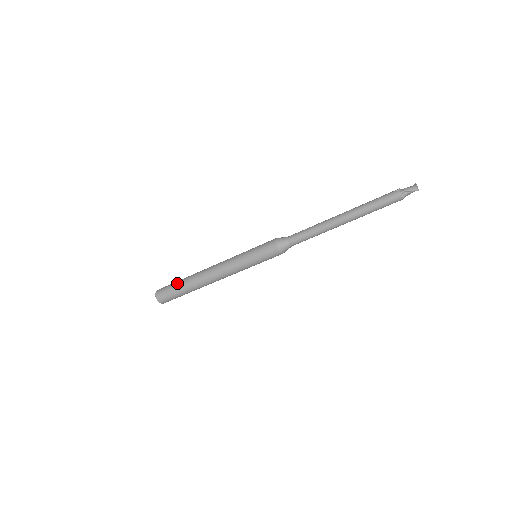
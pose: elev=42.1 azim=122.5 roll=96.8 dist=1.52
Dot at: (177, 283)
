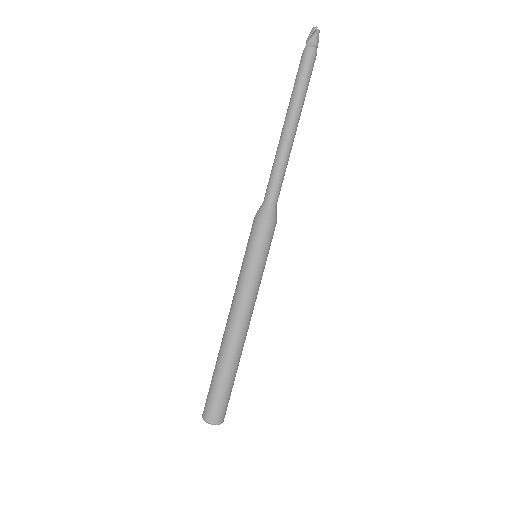
Dot at: (212, 377)
